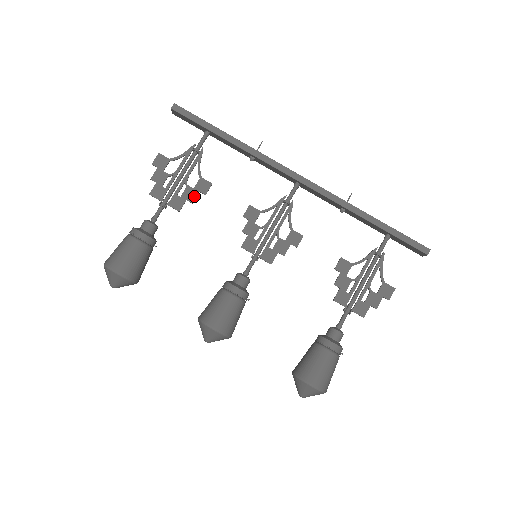
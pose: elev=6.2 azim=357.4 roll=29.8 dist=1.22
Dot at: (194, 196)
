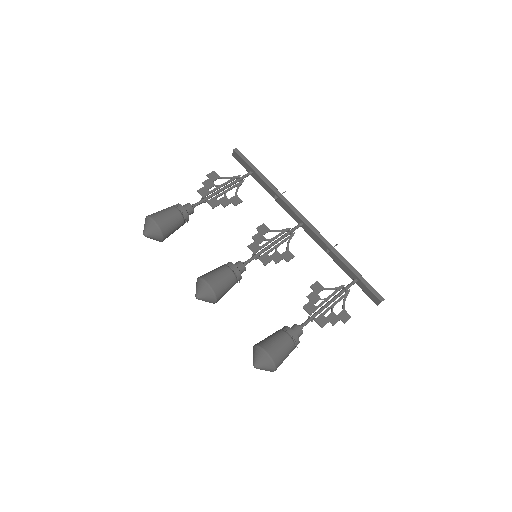
Dot at: (227, 203)
